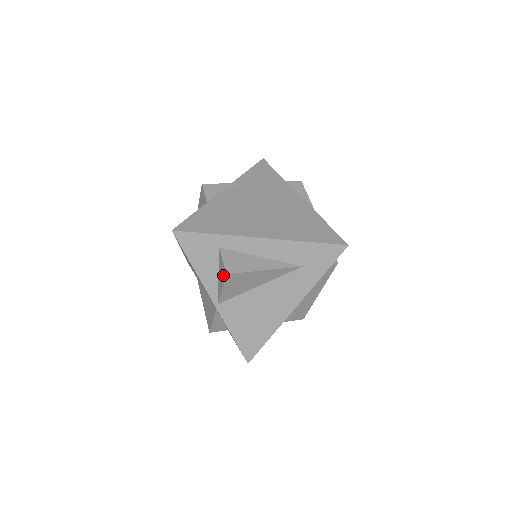
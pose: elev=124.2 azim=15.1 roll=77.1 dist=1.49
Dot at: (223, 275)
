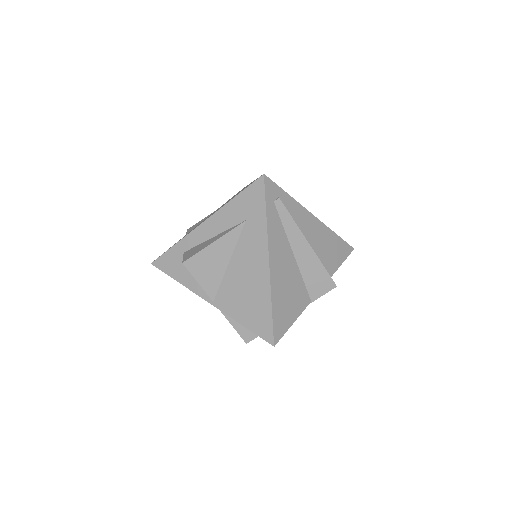
Dot at: (188, 268)
